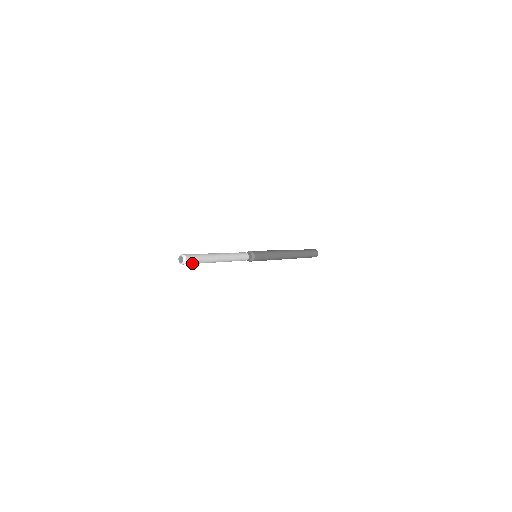
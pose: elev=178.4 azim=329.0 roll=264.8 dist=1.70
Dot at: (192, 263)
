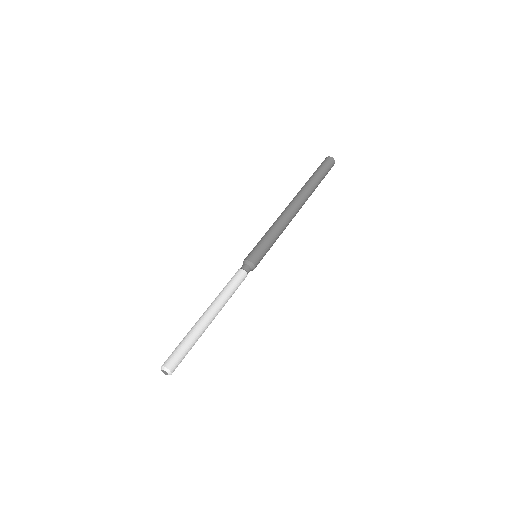
Dot at: occluded
